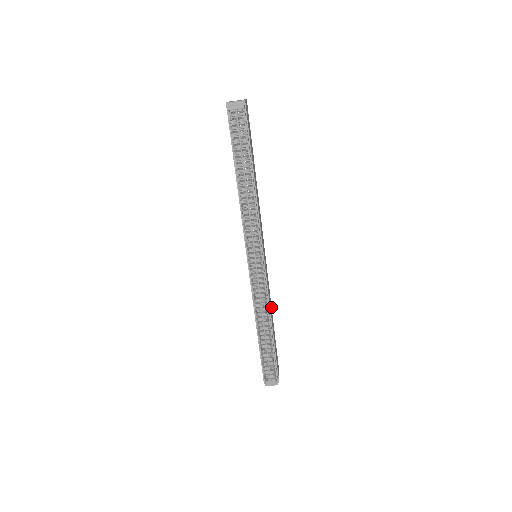
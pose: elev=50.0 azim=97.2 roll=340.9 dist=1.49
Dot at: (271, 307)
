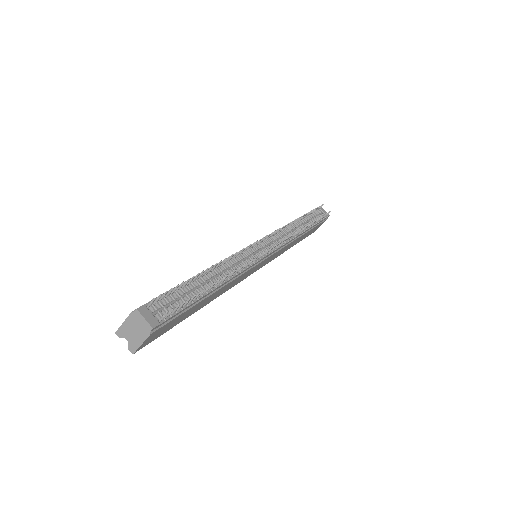
Dot at: (212, 300)
